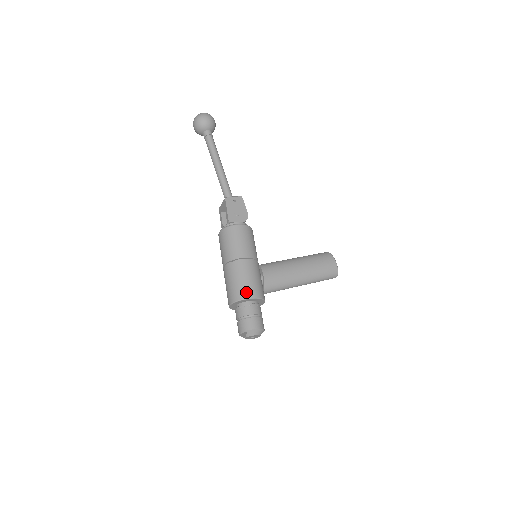
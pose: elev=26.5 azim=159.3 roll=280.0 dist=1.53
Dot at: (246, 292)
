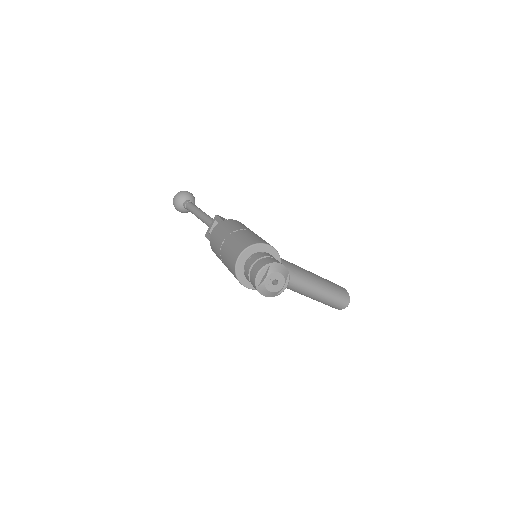
Dot at: (260, 240)
